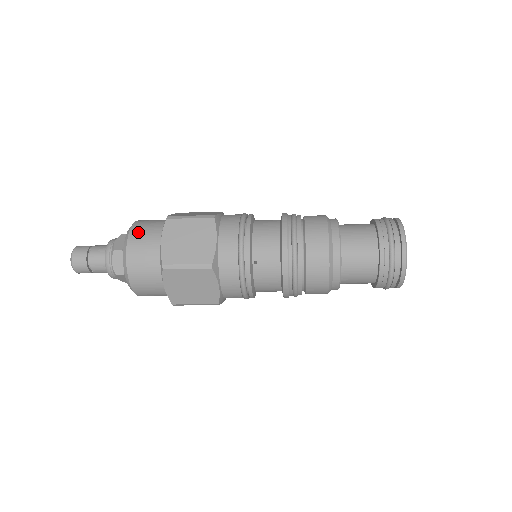
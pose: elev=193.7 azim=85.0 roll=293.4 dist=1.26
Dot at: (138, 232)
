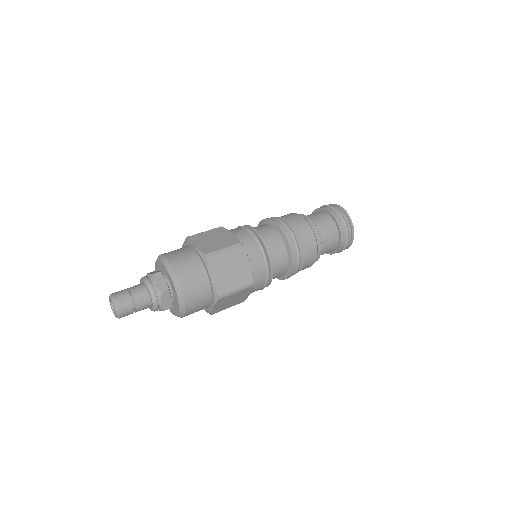
Dot at: (184, 274)
